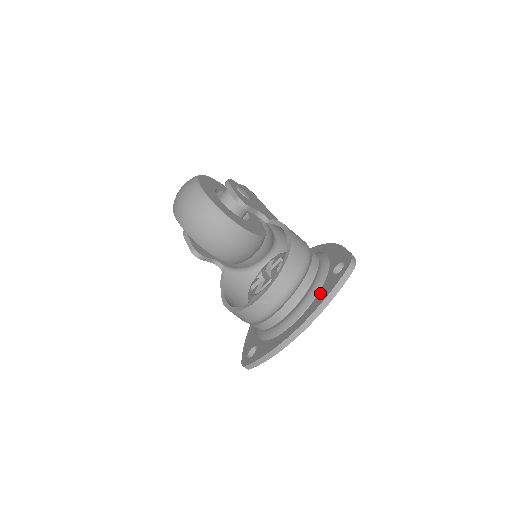
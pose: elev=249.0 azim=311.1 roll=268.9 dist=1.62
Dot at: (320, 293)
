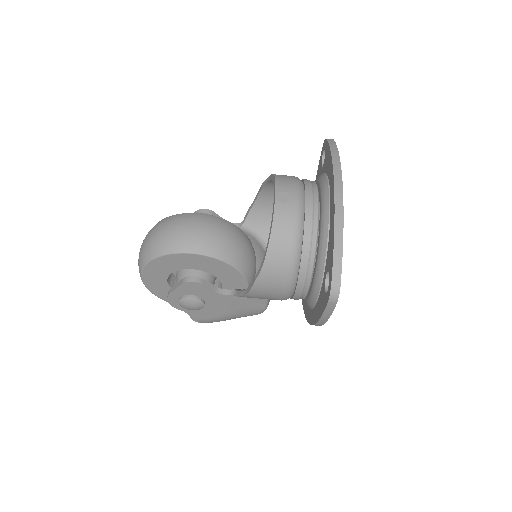
Dot at: (326, 169)
